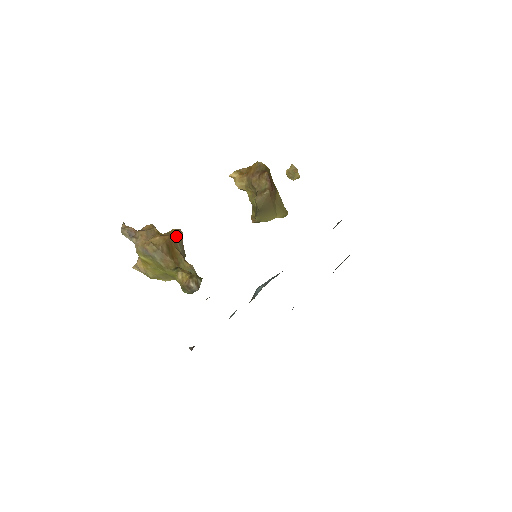
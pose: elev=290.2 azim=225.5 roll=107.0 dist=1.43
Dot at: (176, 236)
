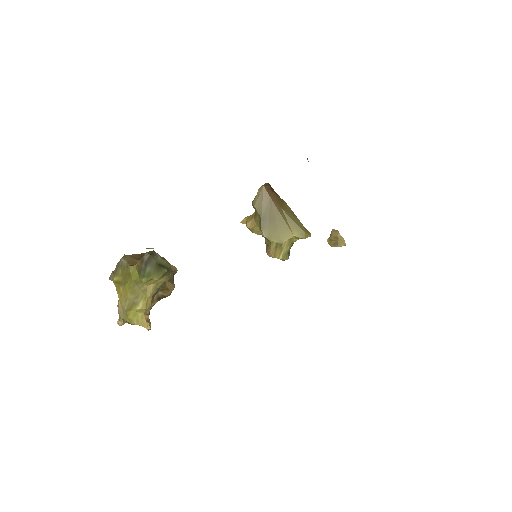
Dot at: occluded
